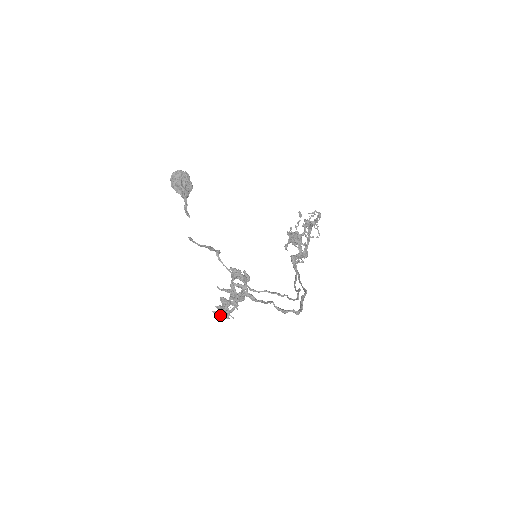
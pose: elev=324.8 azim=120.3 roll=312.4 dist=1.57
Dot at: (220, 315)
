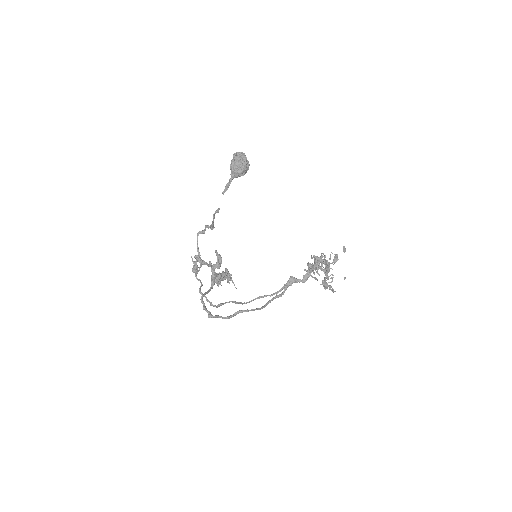
Dot at: occluded
